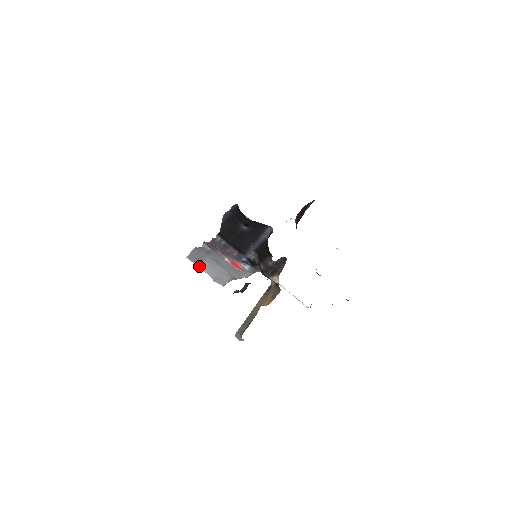
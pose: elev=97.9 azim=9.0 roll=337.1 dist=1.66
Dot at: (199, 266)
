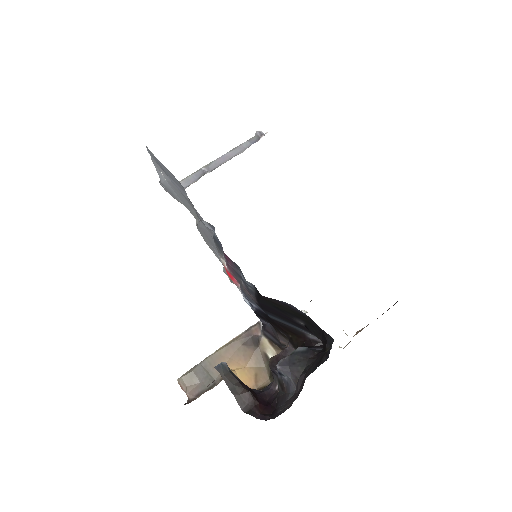
Dot at: (155, 163)
